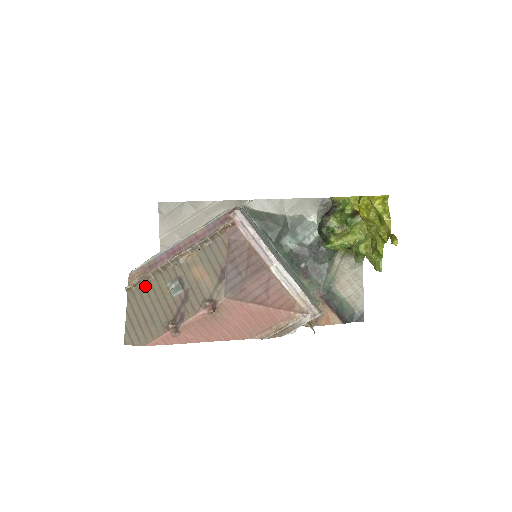
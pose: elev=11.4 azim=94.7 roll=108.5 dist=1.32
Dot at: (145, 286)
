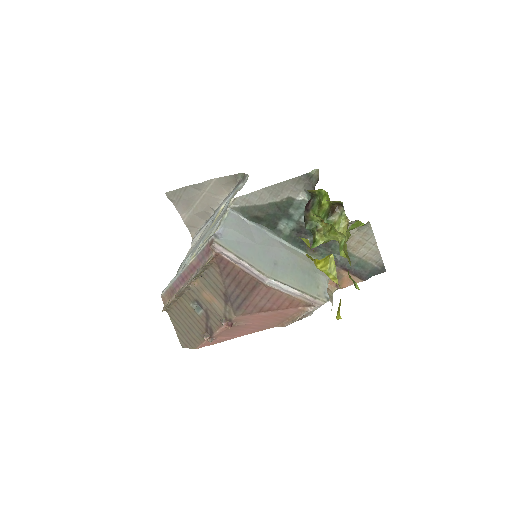
Dot at: (176, 306)
